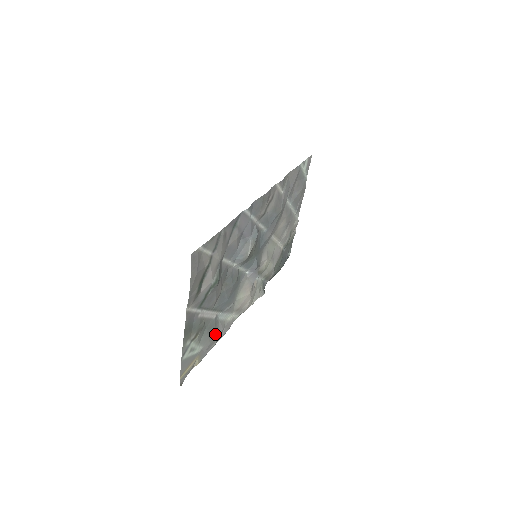
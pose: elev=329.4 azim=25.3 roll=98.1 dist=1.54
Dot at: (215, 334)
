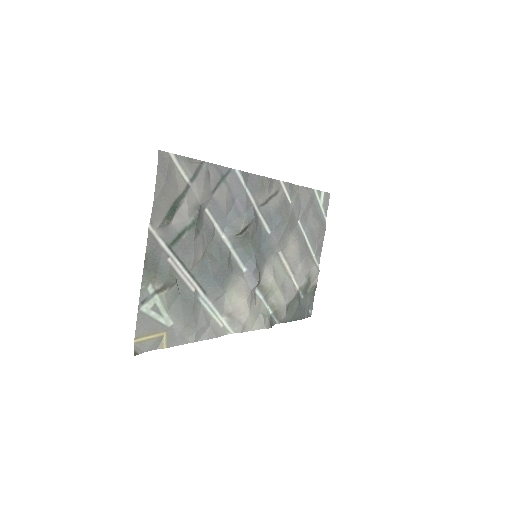
Dot at: (193, 320)
